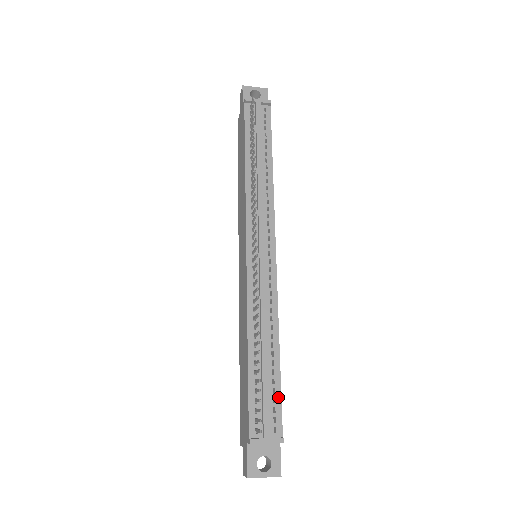
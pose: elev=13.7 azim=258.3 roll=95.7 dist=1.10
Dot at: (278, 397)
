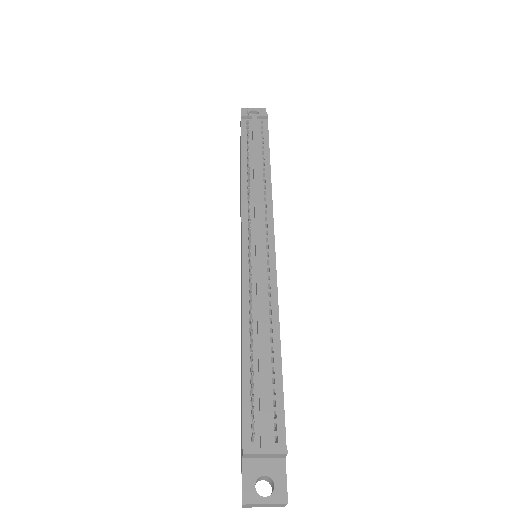
Dot at: (280, 399)
